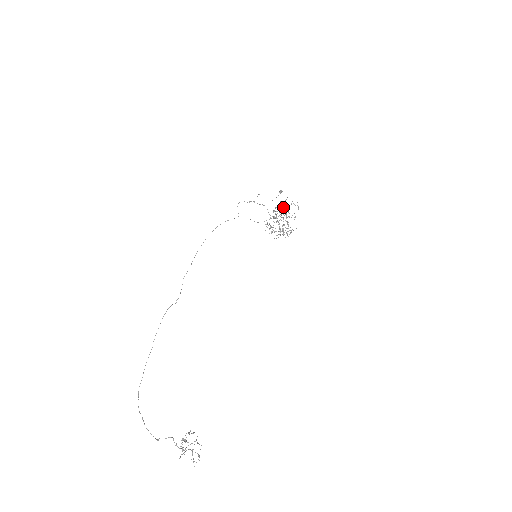
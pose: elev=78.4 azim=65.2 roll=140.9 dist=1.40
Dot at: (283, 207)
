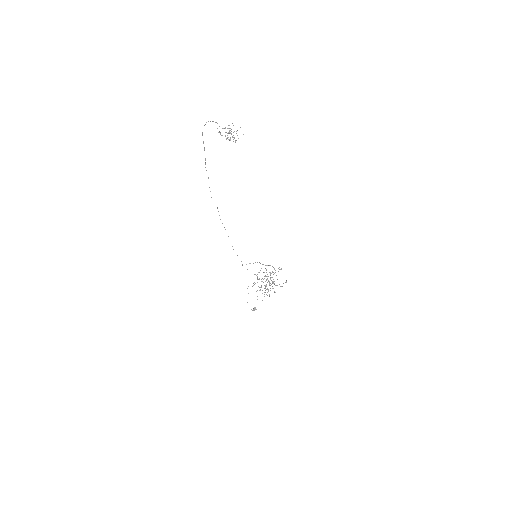
Dot at: (281, 269)
